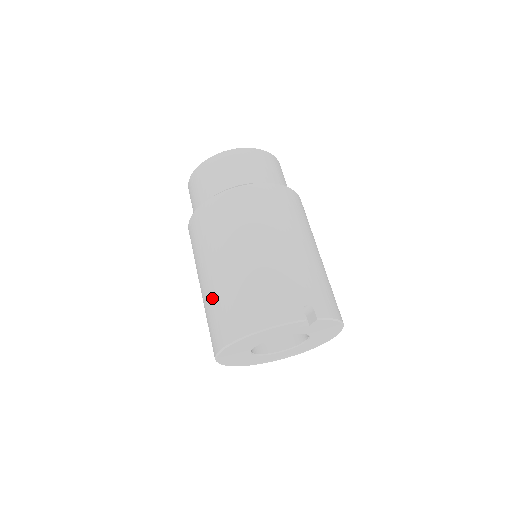
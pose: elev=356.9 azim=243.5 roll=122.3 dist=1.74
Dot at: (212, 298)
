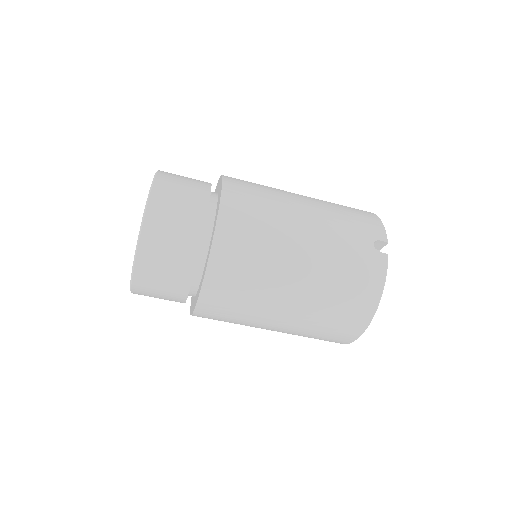
Dot at: (307, 328)
